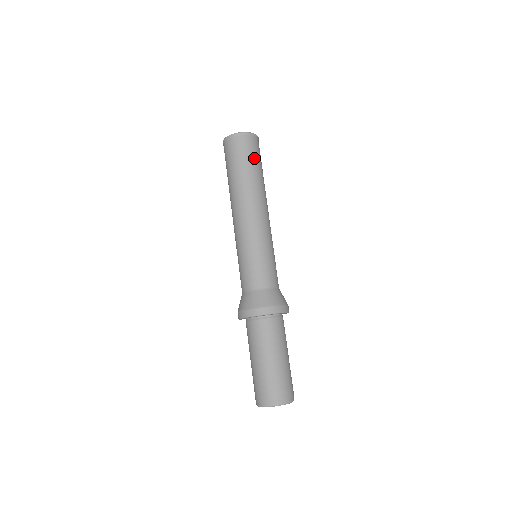
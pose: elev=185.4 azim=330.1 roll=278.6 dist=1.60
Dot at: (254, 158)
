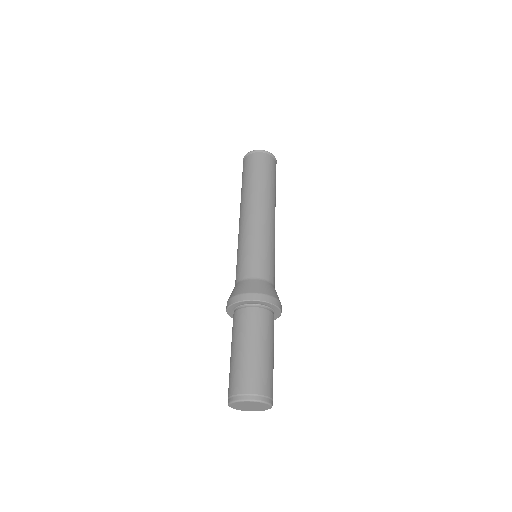
Dot at: (265, 170)
